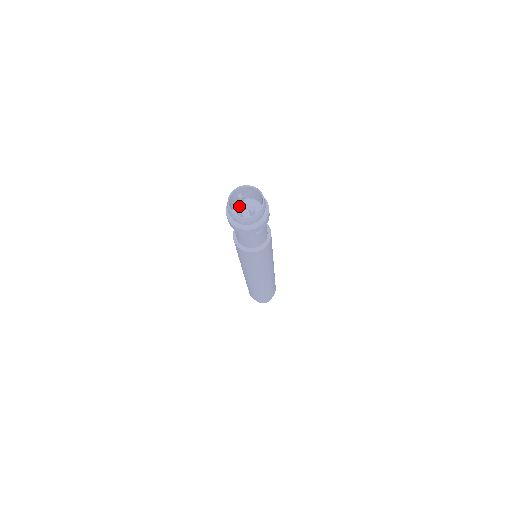
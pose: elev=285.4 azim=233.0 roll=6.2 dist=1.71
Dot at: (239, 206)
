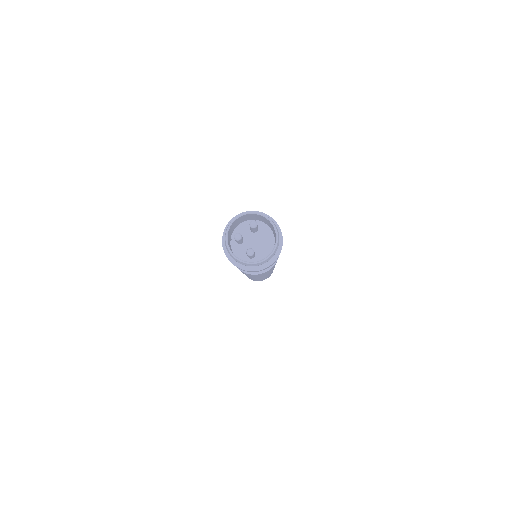
Dot at: (240, 236)
